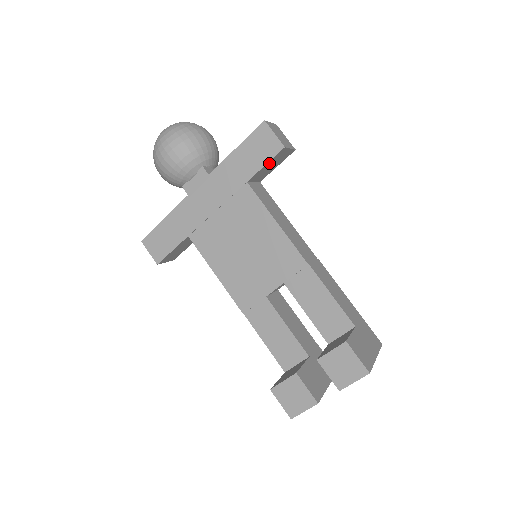
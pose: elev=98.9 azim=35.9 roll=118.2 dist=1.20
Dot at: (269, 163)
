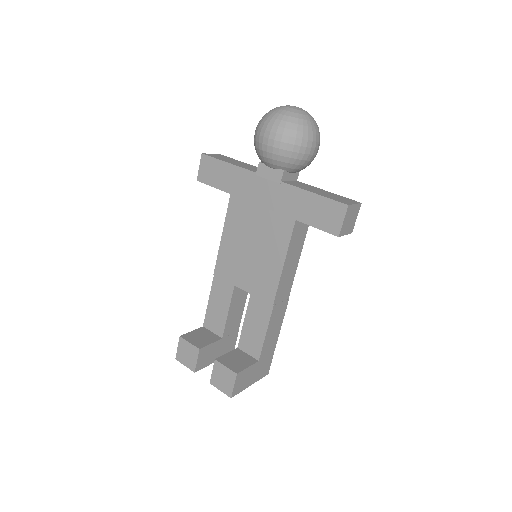
Dot at: (321, 228)
